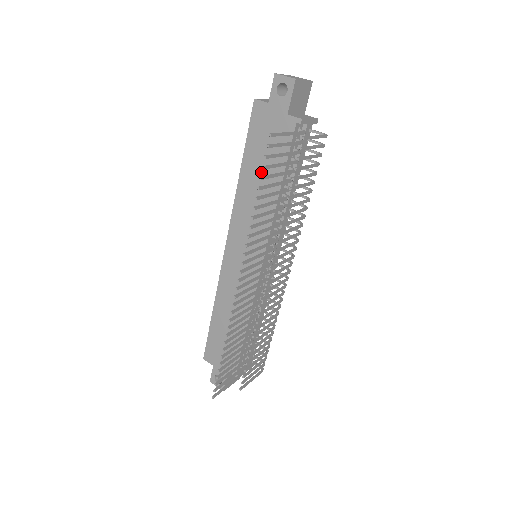
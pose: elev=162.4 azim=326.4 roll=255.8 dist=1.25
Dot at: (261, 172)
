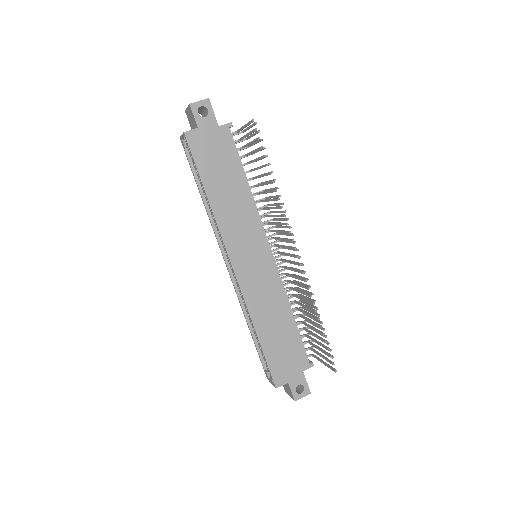
Dot at: (225, 182)
